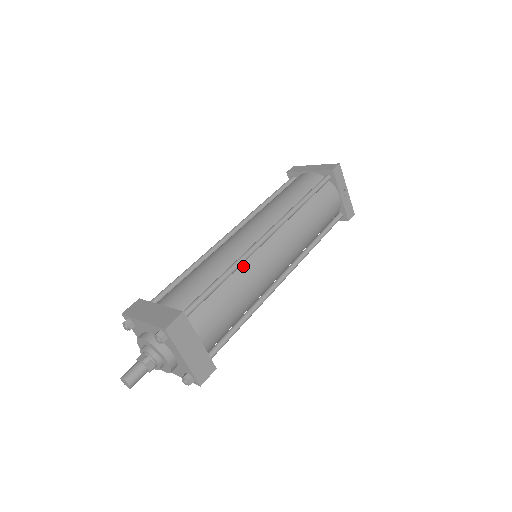
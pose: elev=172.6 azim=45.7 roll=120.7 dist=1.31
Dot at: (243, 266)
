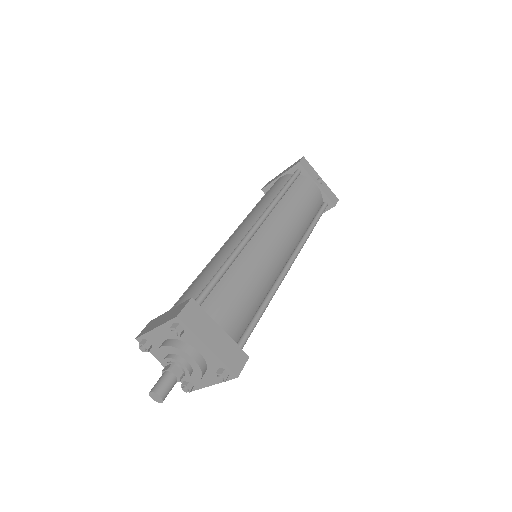
Dot at: (242, 255)
